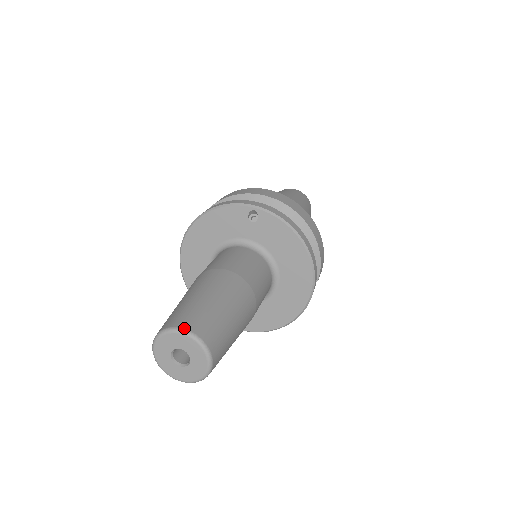
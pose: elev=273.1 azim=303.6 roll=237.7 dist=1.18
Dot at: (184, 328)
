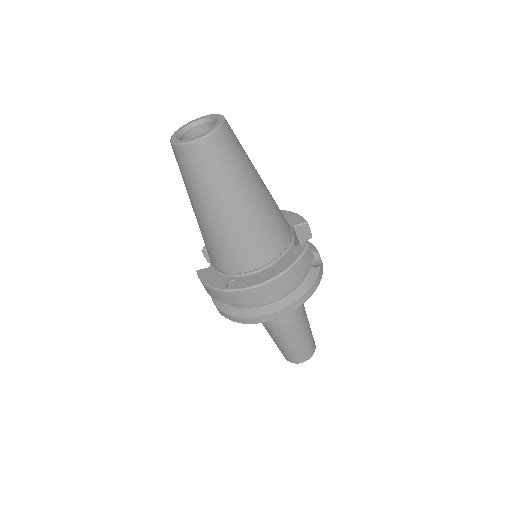
Dot at: occluded
